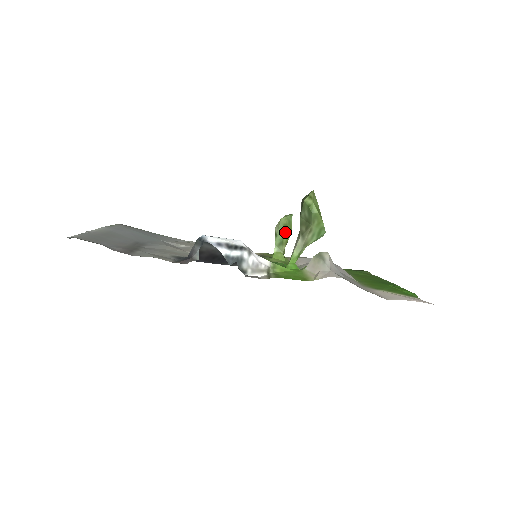
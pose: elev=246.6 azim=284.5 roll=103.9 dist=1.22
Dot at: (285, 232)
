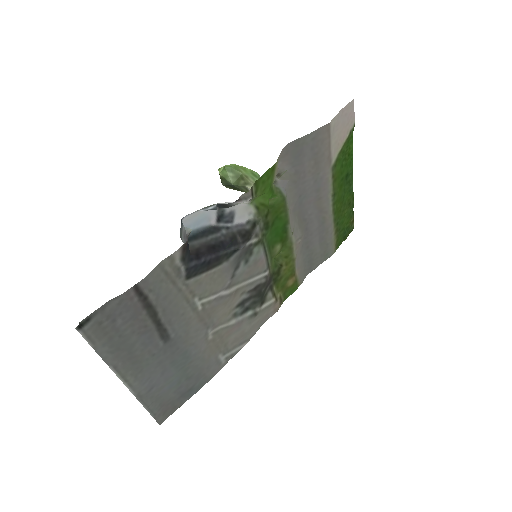
Dot at: occluded
